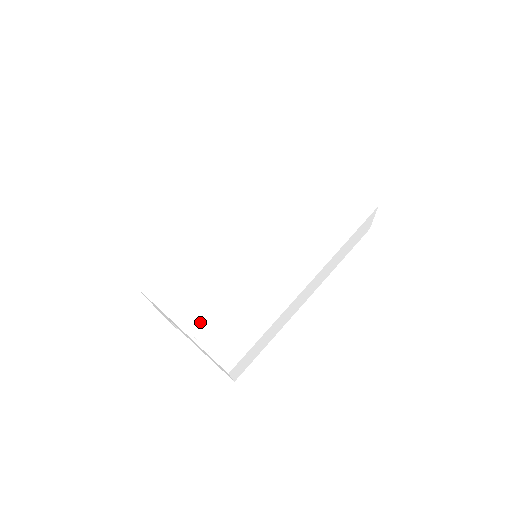
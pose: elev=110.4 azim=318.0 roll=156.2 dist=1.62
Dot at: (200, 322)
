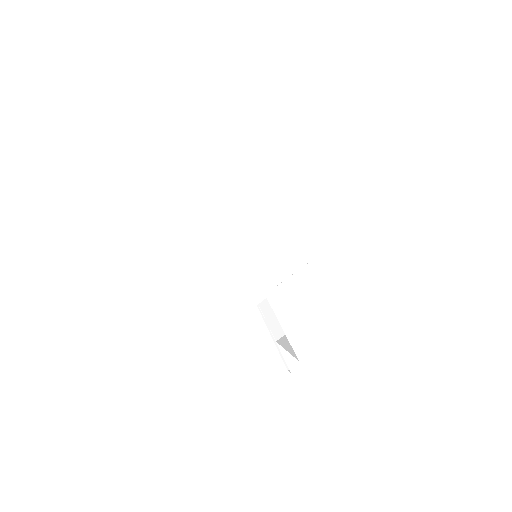
Dot at: (278, 273)
